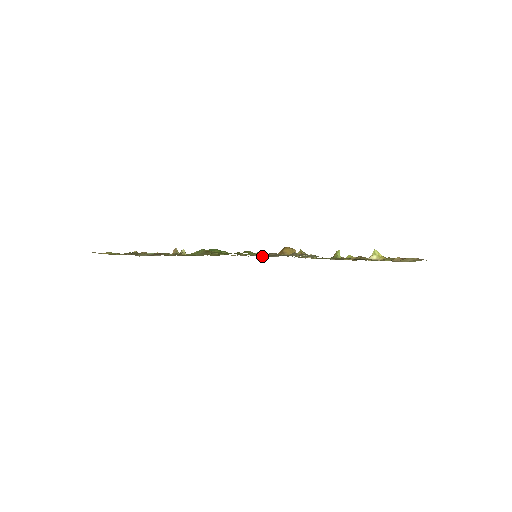
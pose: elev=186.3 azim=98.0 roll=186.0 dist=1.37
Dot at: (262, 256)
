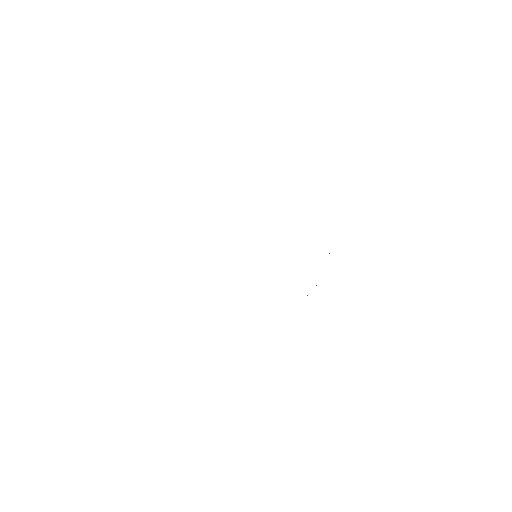
Dot at: occluded
